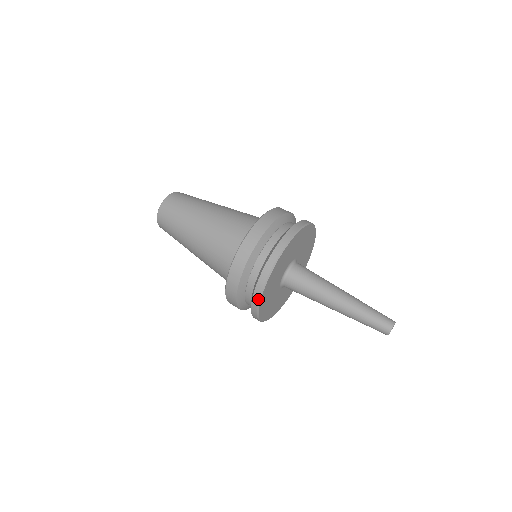
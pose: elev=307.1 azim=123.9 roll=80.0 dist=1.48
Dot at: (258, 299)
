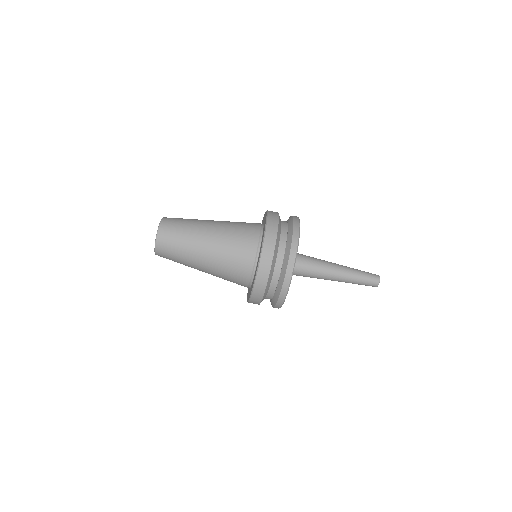
Dot at: occluded
